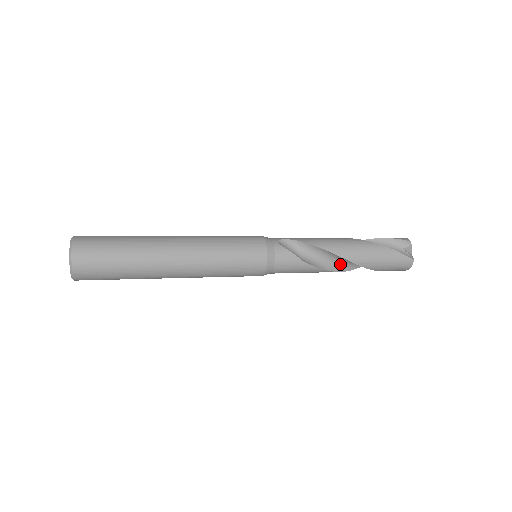
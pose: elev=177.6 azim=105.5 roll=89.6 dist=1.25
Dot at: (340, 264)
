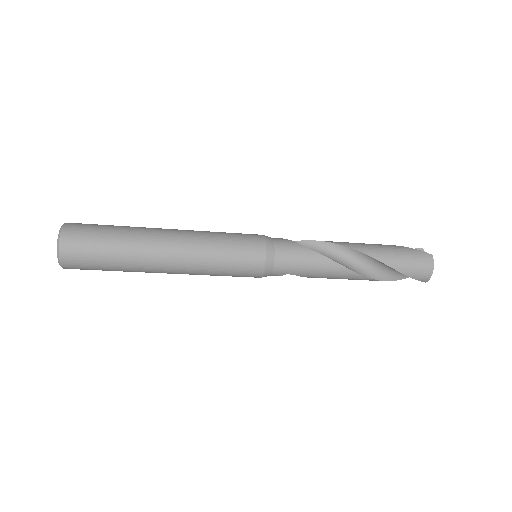
Dot at: (351, 264)
